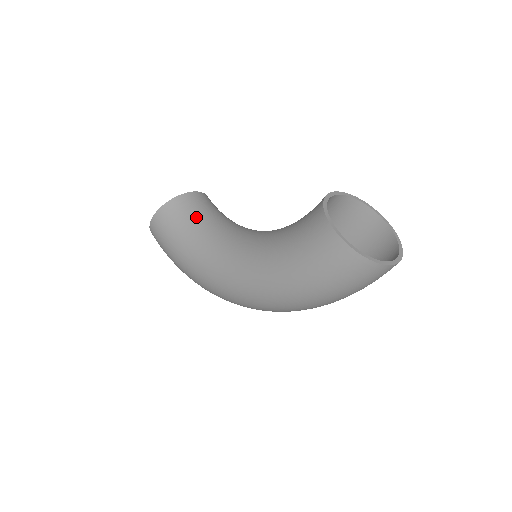
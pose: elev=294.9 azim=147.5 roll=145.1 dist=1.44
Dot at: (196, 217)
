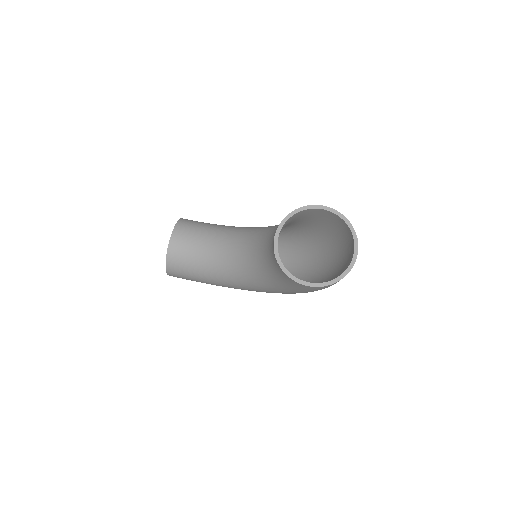
Dot at: (194, 261)
